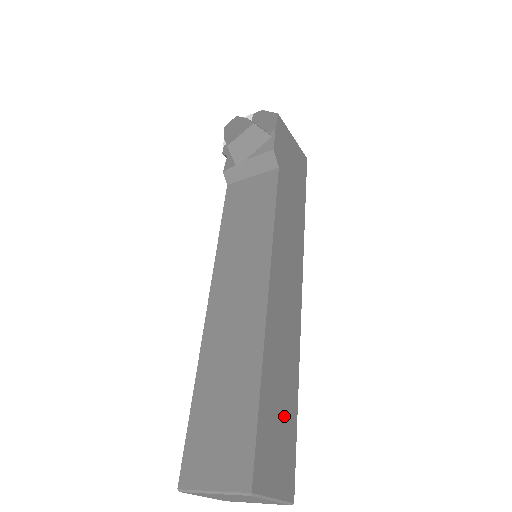
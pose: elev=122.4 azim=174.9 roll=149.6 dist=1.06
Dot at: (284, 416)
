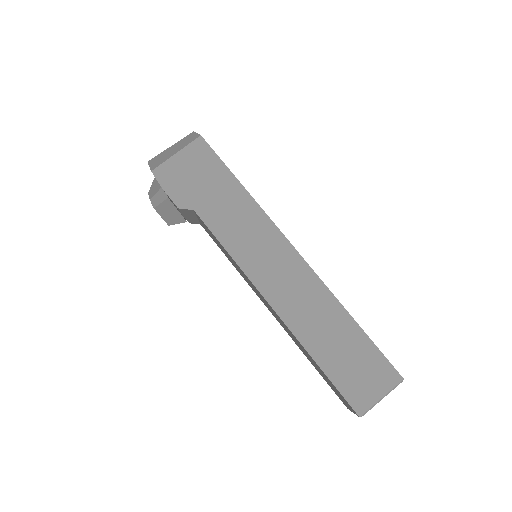
Dot at: (352, 349)
